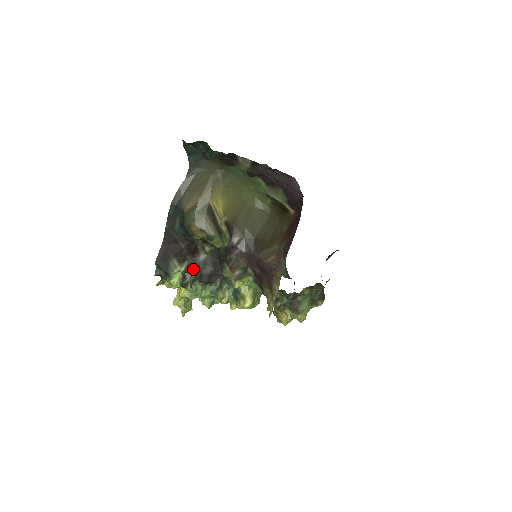
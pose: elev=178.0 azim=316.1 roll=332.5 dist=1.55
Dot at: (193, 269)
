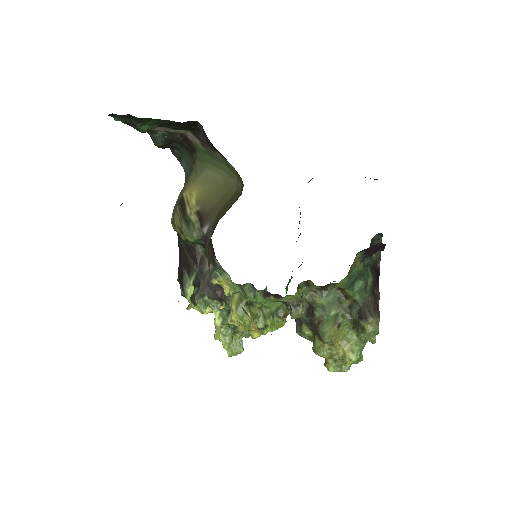
Dot at: (200, 281)
